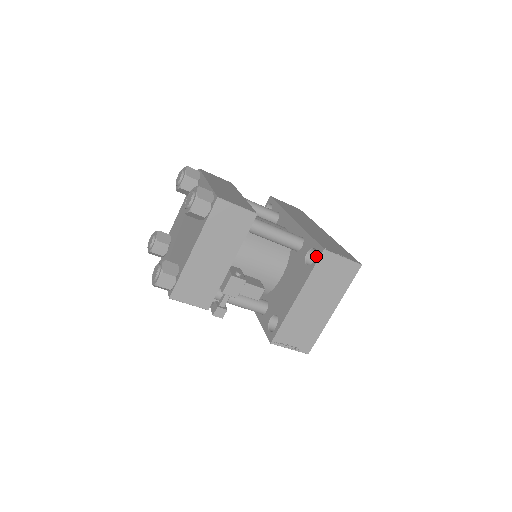
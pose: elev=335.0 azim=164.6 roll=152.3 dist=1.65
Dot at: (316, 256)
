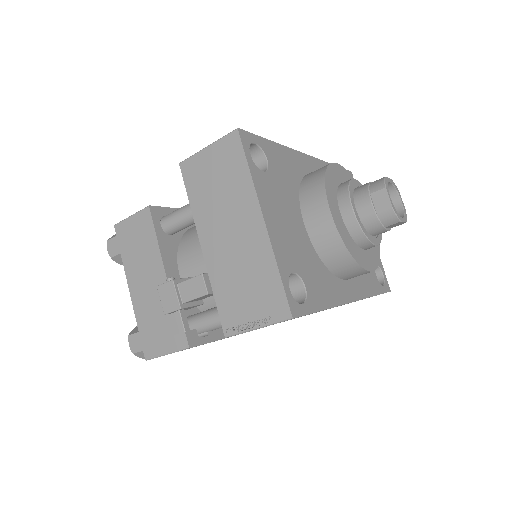
Dot at: occluded
